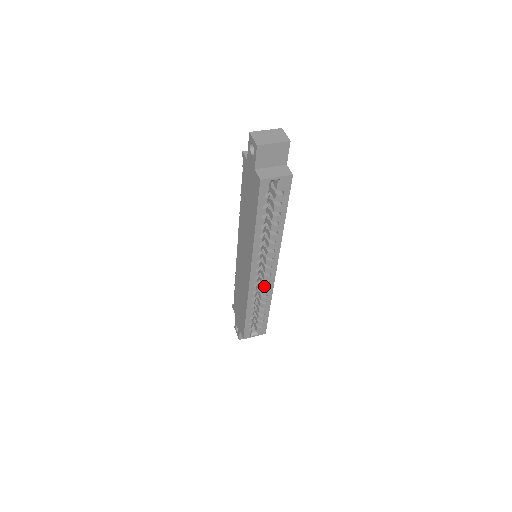
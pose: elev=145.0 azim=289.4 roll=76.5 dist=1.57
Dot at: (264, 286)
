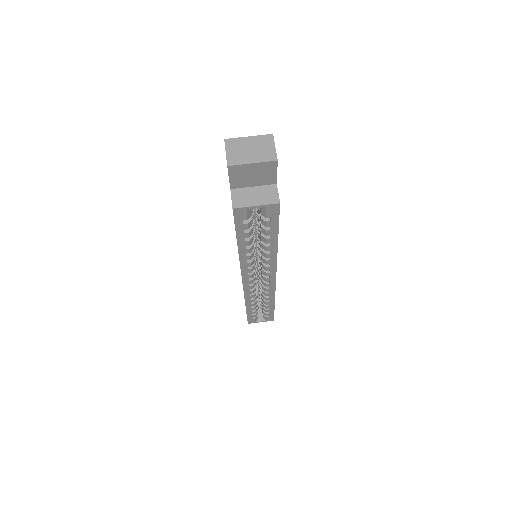
Dot at: (264, 289)
